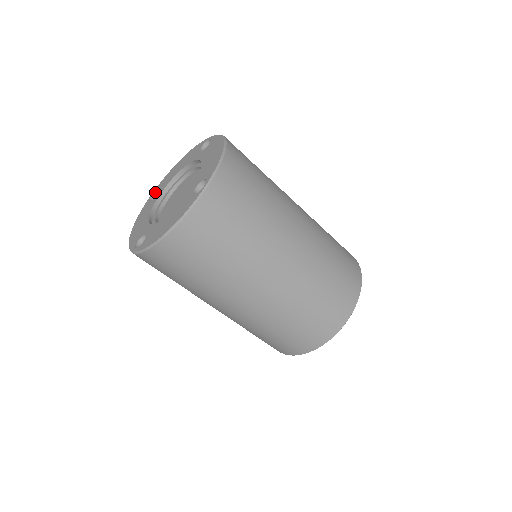
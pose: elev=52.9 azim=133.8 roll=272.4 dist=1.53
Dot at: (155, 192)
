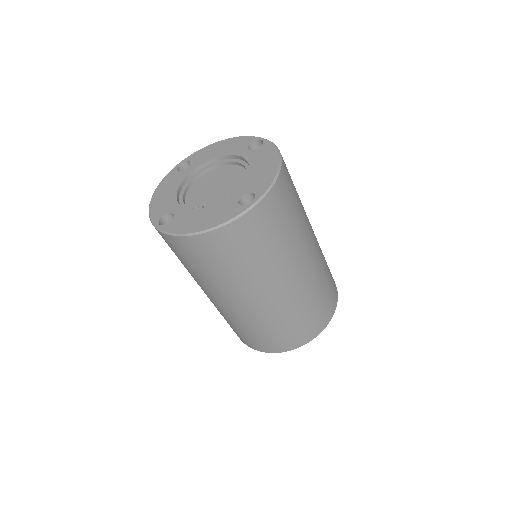
Dot at: (185, 162)
